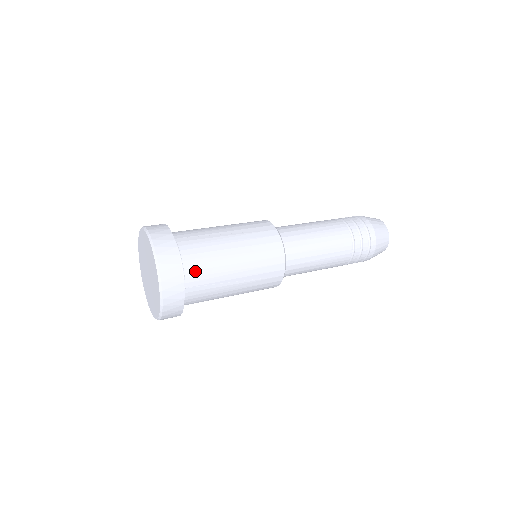
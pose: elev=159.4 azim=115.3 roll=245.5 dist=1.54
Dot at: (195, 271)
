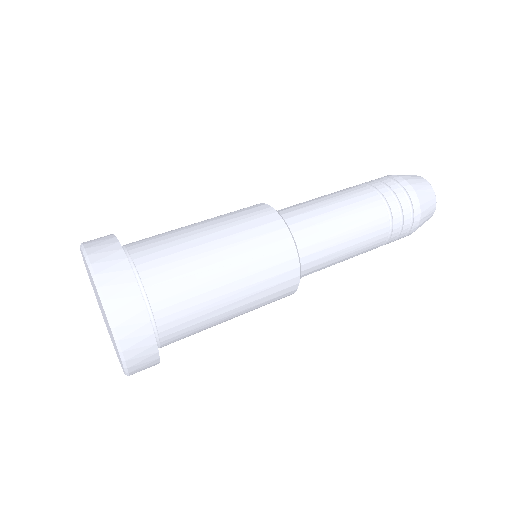
Dot at: (175, 332)
